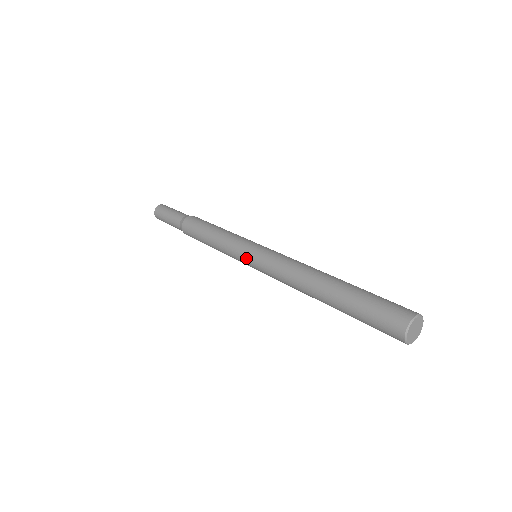
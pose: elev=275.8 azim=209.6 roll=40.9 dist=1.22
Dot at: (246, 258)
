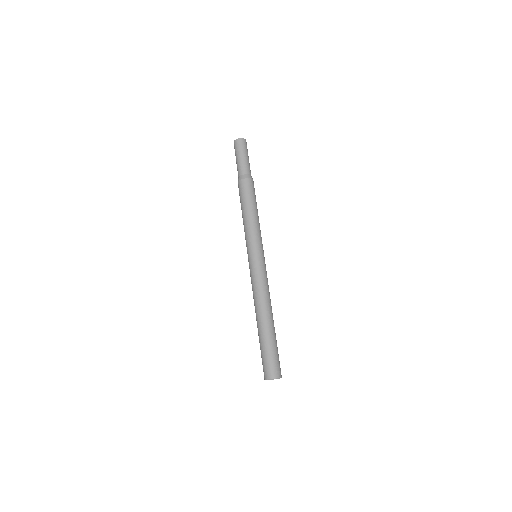
Dot at: (250, 255)
